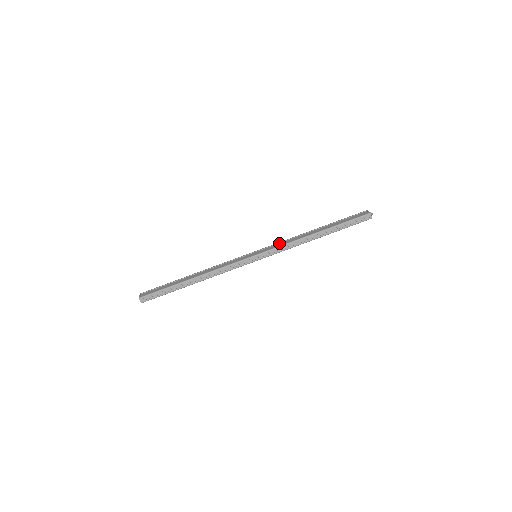
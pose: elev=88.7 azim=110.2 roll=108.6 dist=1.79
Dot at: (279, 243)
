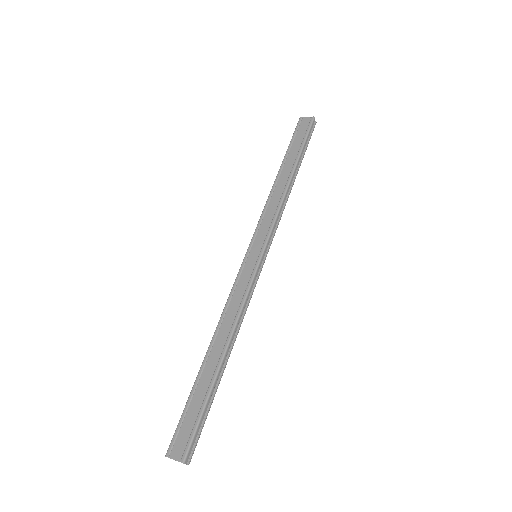
Dot at: (263, 219)
